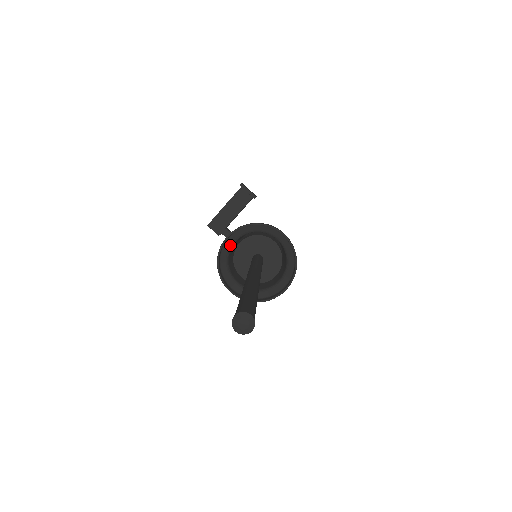
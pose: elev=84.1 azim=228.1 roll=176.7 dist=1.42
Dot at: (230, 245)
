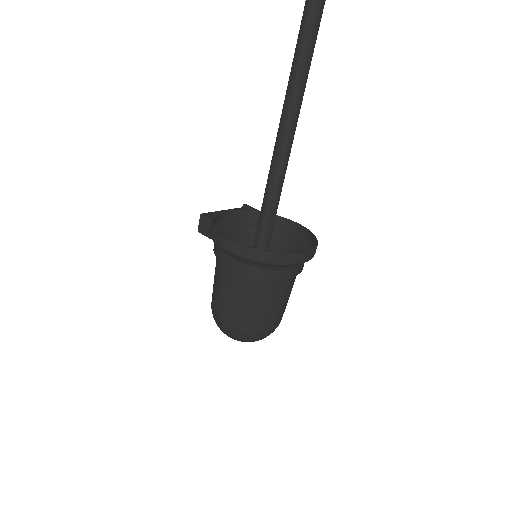
Dot at: (226, 229)
